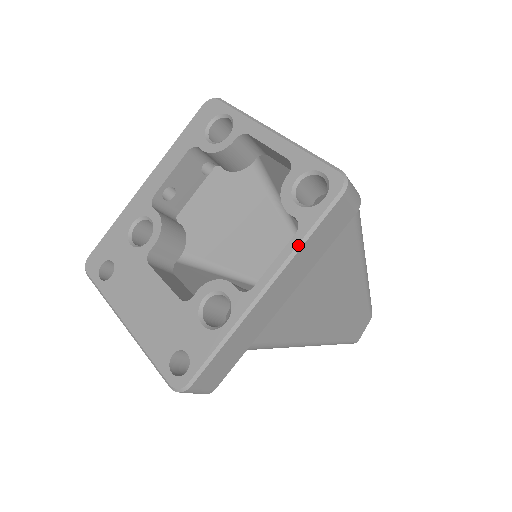
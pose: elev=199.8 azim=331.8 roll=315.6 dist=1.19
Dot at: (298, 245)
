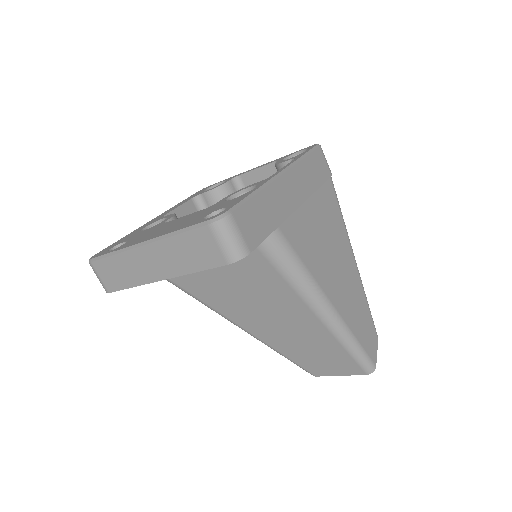
Dot at: (299, 159)
